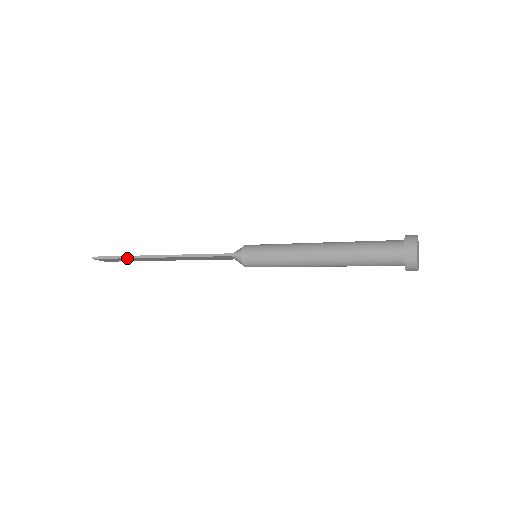
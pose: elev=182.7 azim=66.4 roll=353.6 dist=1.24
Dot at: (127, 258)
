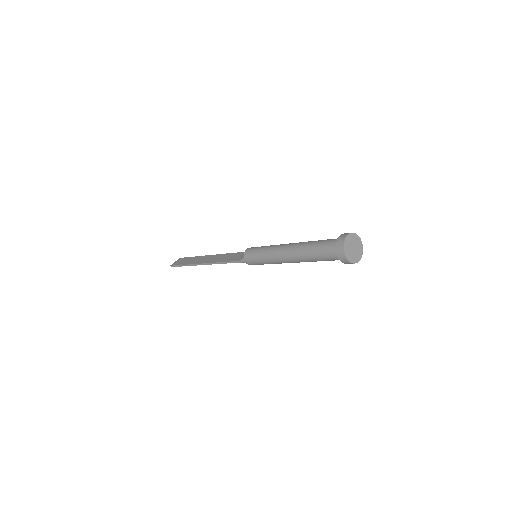
Dot at: (188, 265)
